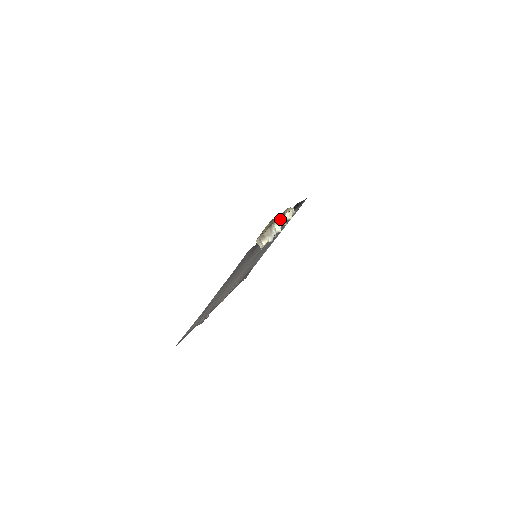
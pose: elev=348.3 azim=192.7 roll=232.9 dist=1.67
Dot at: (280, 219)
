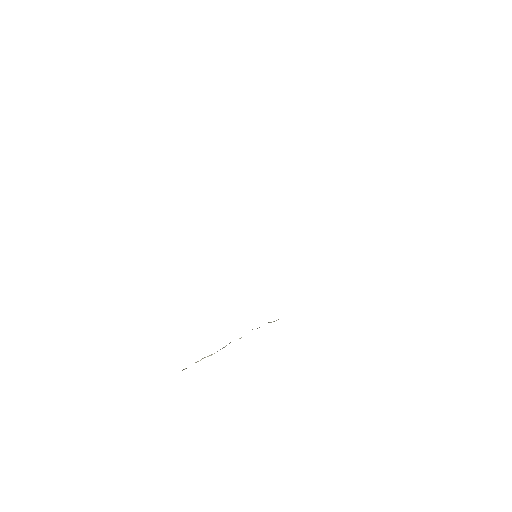
Dot at: occluded
